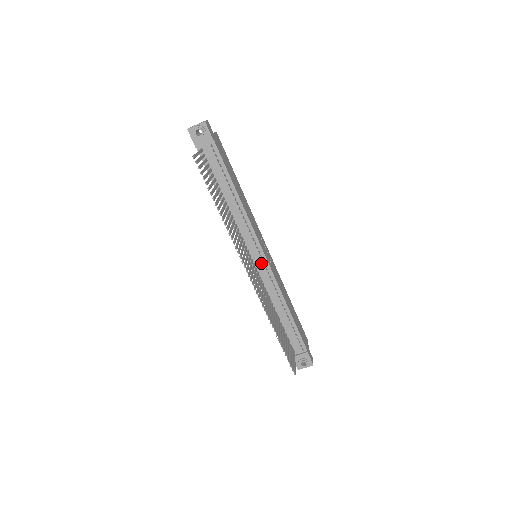
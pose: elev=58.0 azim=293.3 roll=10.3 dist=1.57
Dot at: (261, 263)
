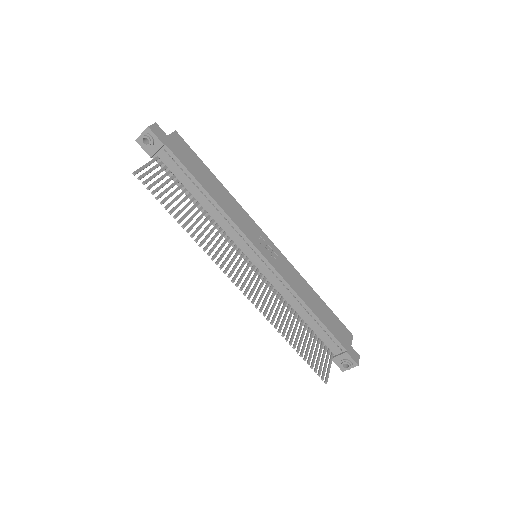
Dot at: (261, 263)
